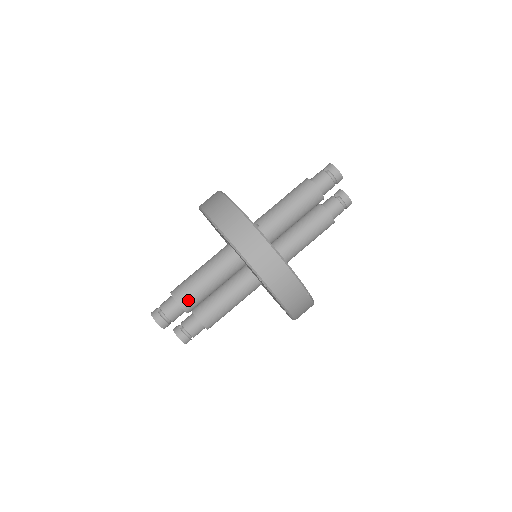
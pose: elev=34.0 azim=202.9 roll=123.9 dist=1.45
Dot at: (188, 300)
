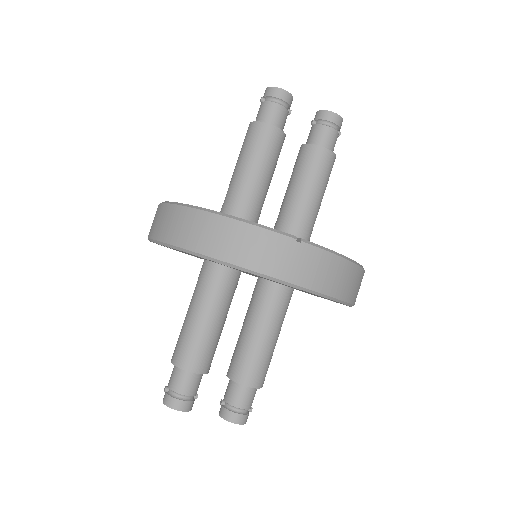
Dot at: (186, 355)
